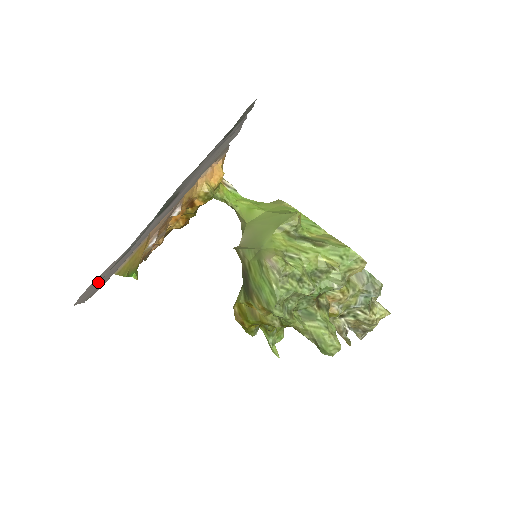
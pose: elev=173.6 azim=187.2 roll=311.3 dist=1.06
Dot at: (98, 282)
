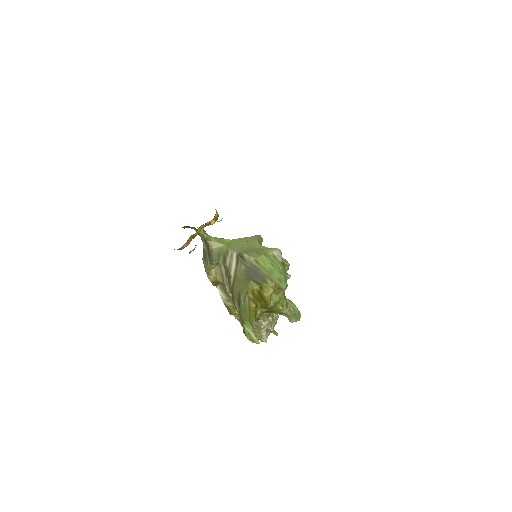
Dot at: occluded
